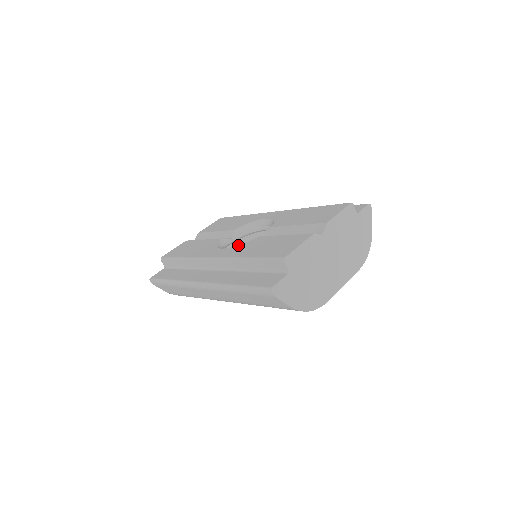
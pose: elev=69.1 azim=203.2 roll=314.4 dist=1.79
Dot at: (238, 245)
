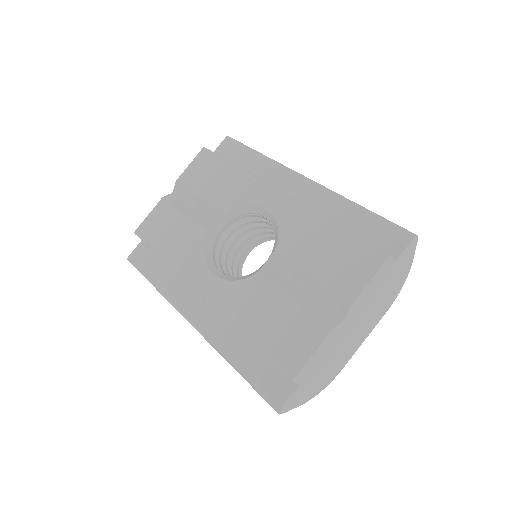
Dot at: (231, 231)
